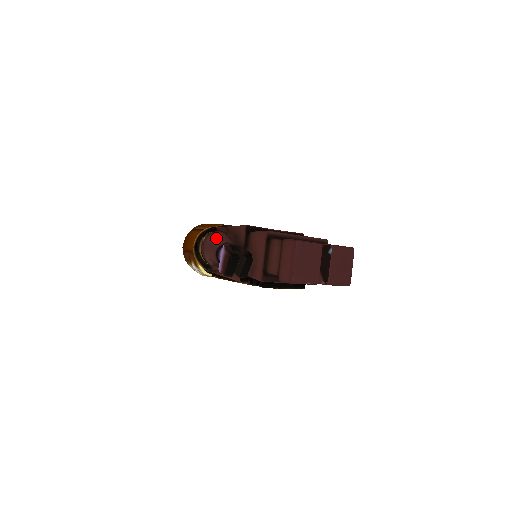
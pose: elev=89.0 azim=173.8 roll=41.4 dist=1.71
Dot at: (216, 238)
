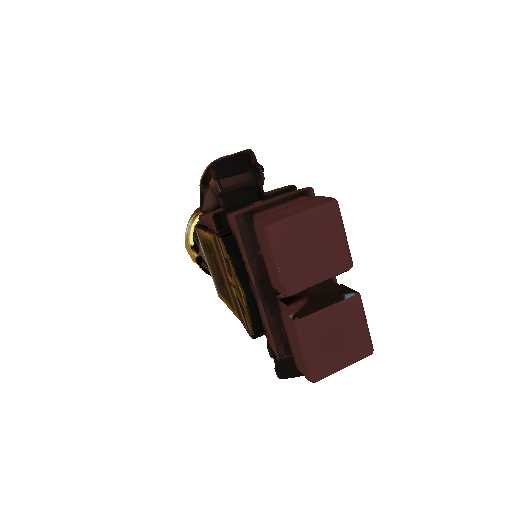
Dot at: occluded
